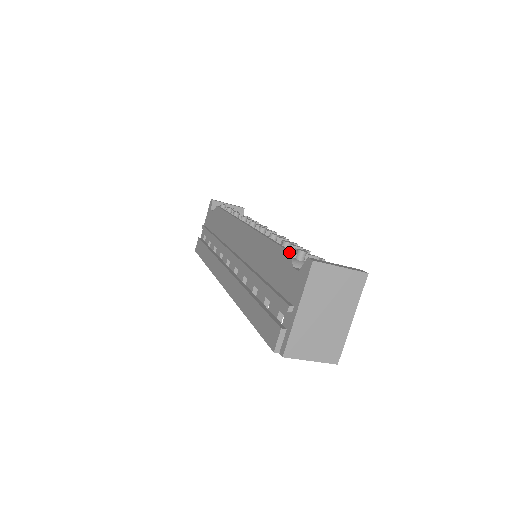
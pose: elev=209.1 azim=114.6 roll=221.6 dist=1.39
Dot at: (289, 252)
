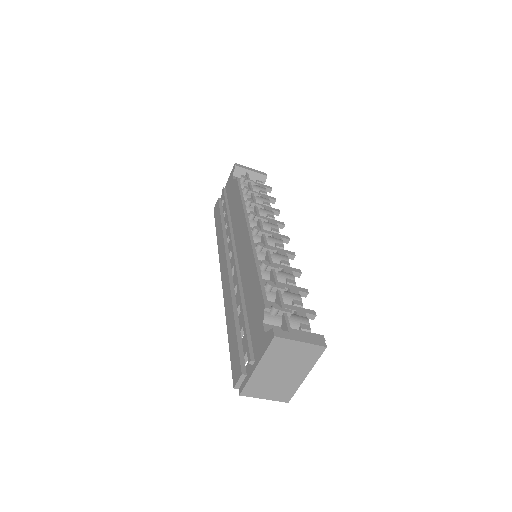
Dot at: (264, 305)
